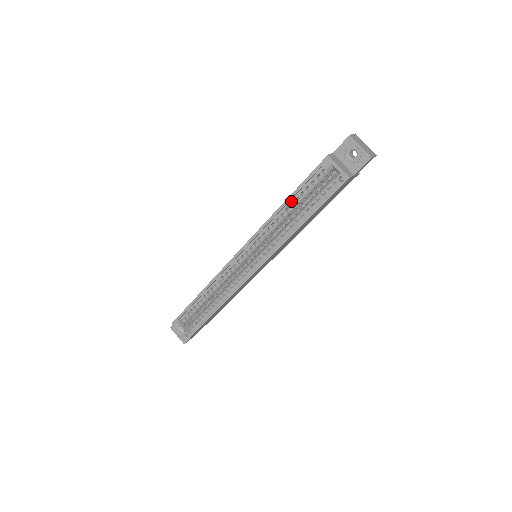
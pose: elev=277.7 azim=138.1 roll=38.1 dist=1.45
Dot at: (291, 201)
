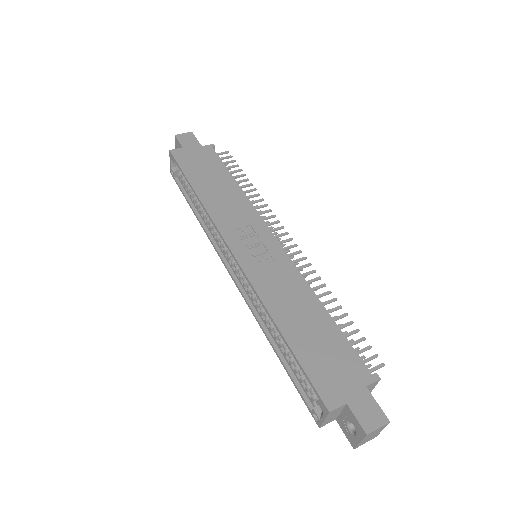
Dot at: (287, 340)
